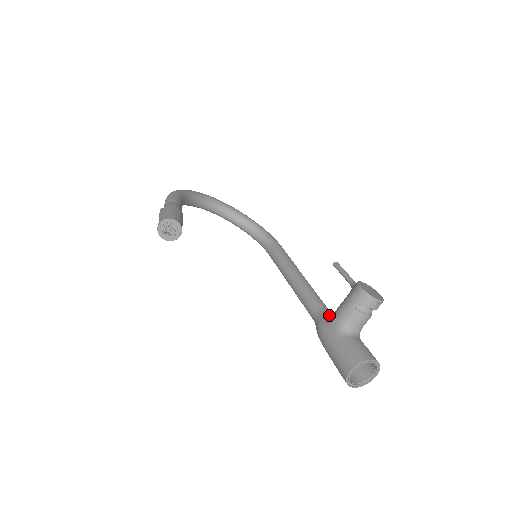
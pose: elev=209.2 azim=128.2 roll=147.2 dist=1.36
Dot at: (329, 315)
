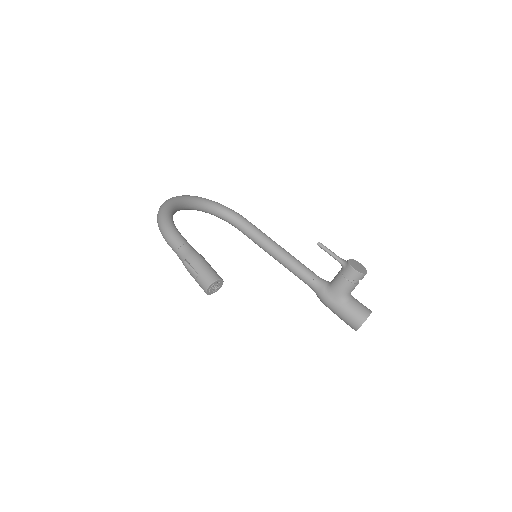
Dot at: (327, 286)
